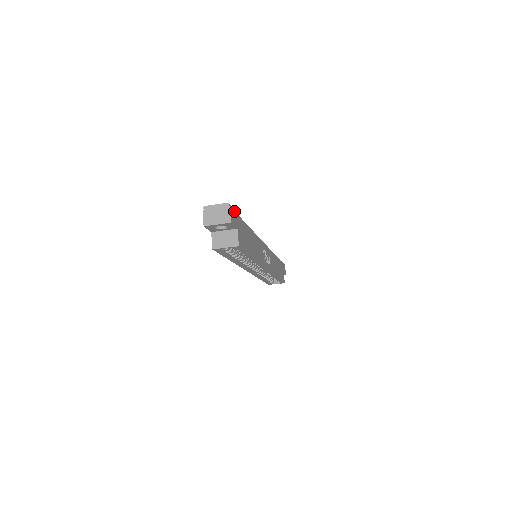
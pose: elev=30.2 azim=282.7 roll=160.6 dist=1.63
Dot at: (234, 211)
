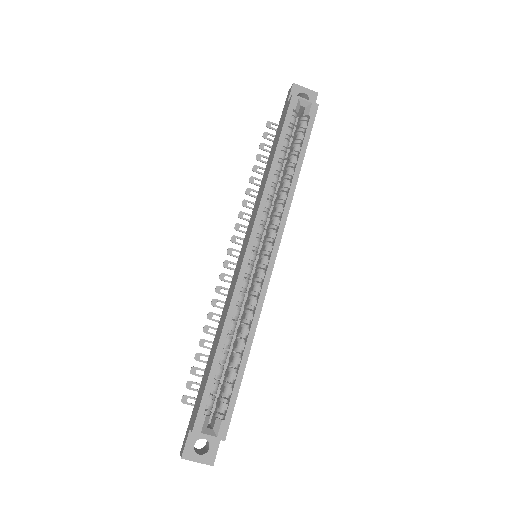
Dot at: occluded
